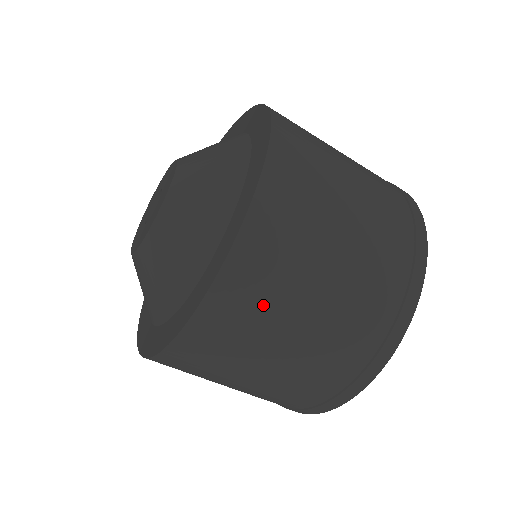
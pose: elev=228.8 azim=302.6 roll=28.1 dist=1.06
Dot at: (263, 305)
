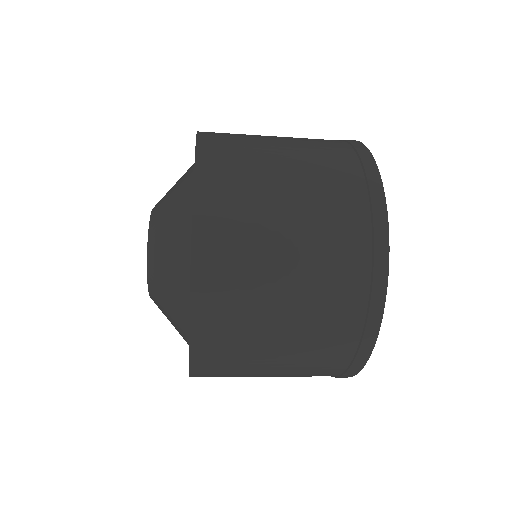
Dot at: (241, 309)
